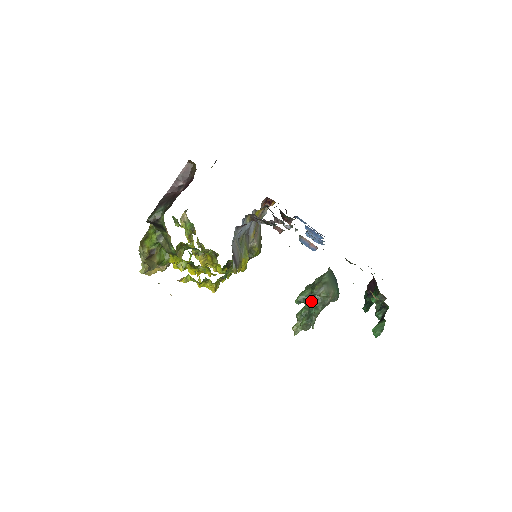
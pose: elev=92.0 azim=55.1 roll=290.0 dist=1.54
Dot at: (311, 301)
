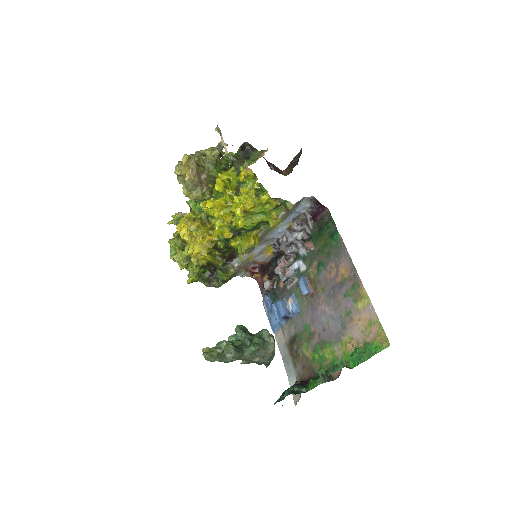
Dot at: occluded
